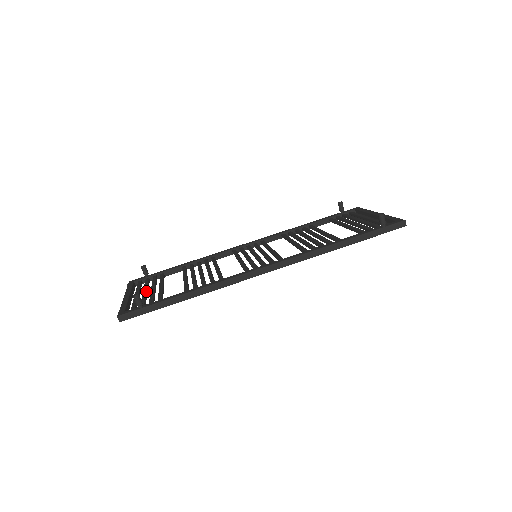
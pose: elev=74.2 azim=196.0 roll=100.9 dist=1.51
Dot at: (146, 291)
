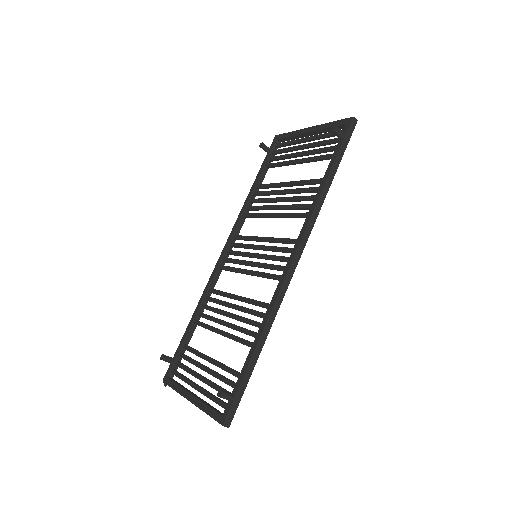
Dot at: (202, 377)
